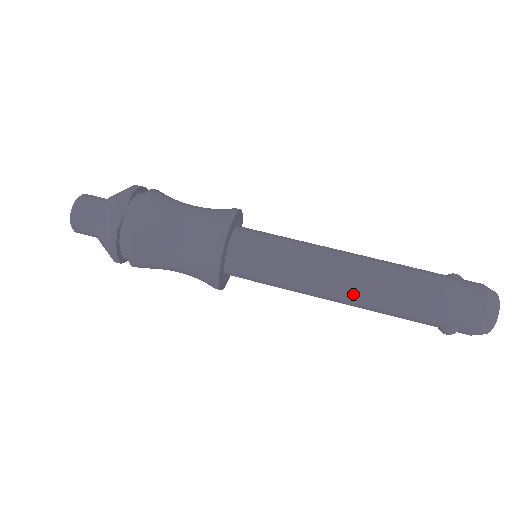
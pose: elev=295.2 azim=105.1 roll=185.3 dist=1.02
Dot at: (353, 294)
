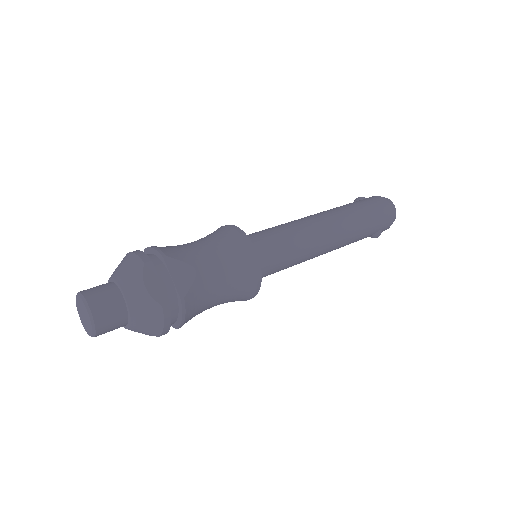
Dot at: (333, 244)
